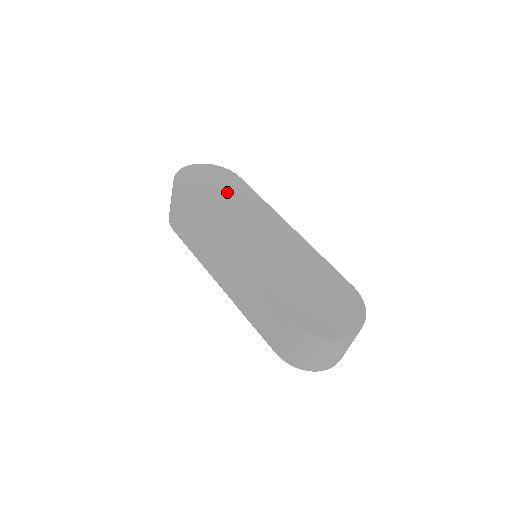
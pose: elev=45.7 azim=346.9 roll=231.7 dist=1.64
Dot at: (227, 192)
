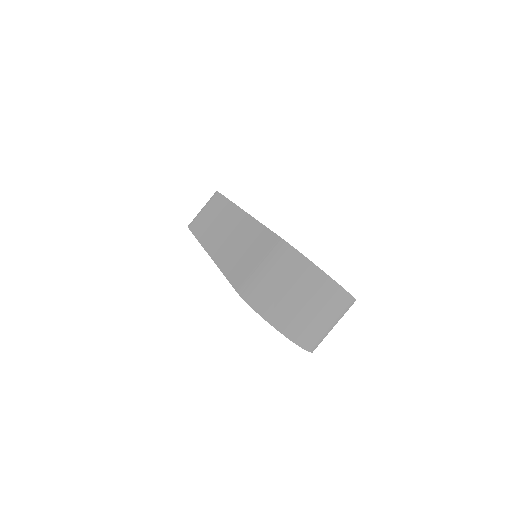
Dot at: occluded
